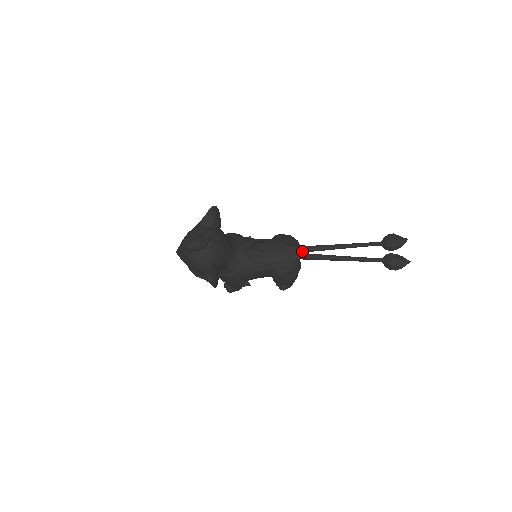
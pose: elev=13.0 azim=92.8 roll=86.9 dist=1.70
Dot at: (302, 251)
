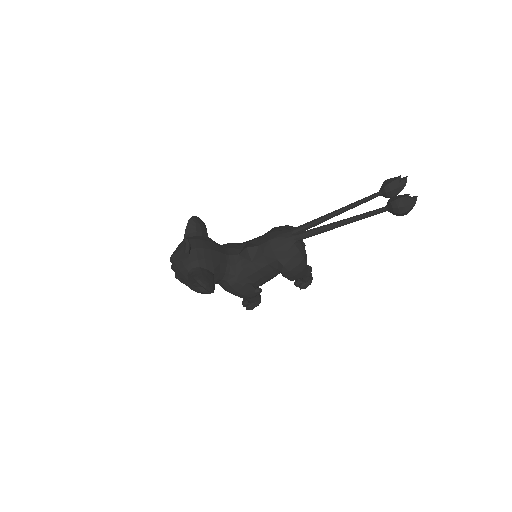
Dot at: (297, 231)
